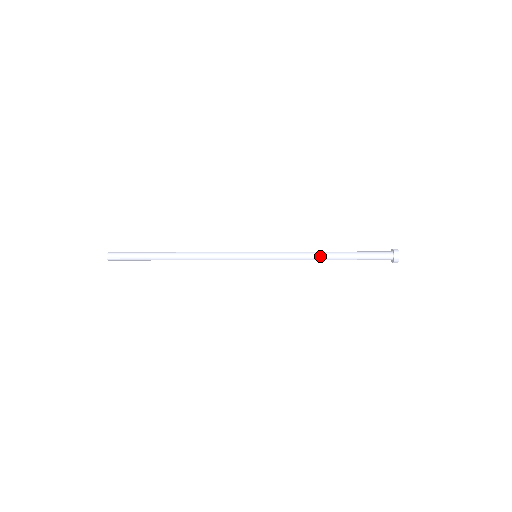
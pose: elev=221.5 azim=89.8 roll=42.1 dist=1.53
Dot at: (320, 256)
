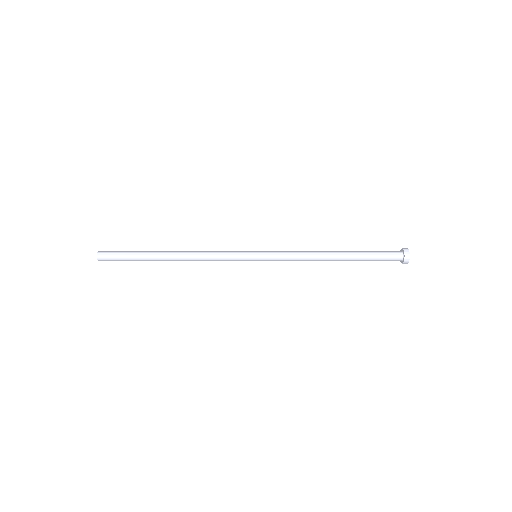
Dot at: (324, 260)
